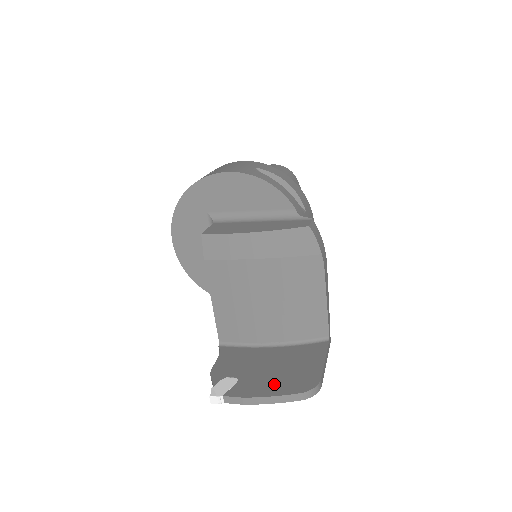
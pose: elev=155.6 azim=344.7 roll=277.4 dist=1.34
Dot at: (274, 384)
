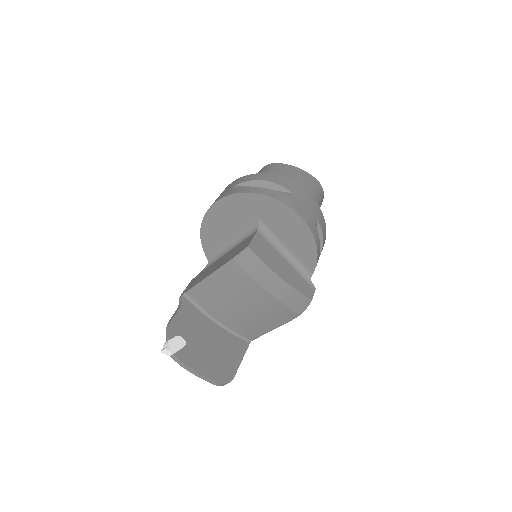
Dot at: (207, 364)
